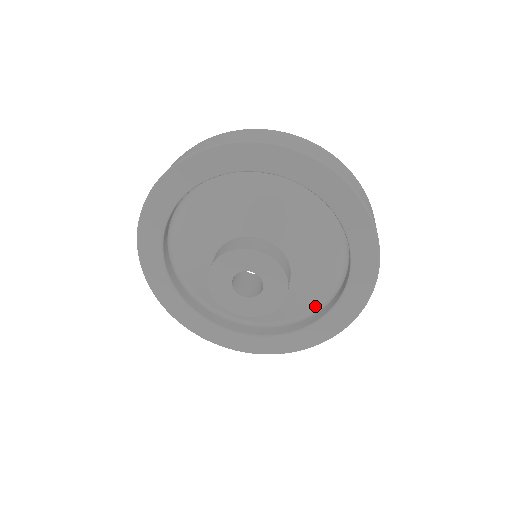
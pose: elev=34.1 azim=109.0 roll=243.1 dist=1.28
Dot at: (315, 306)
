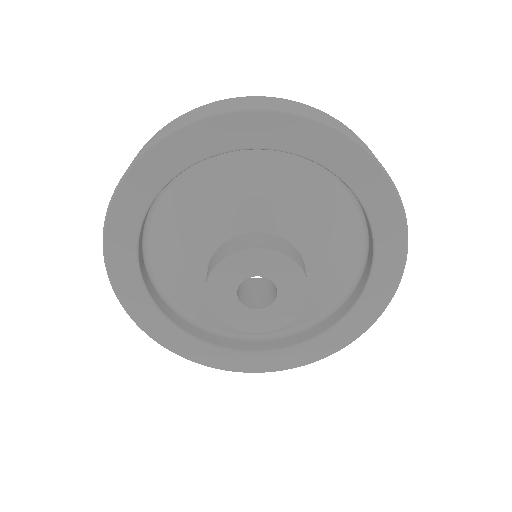
Dot at: (309, 320)
